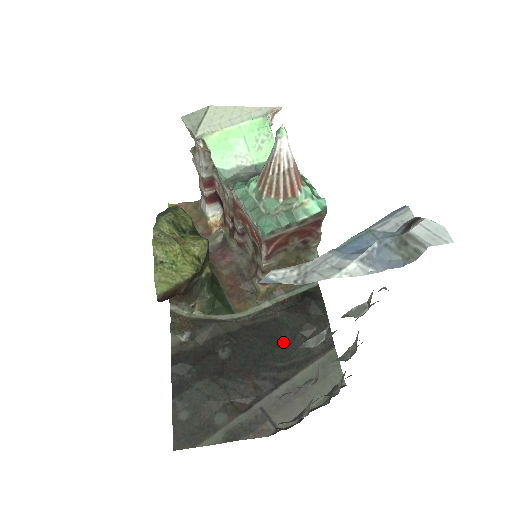
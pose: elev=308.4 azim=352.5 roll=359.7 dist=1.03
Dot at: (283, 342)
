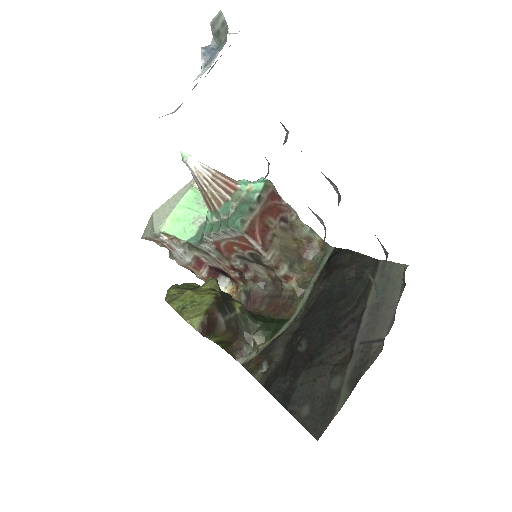
Dot at: (339, 296)
